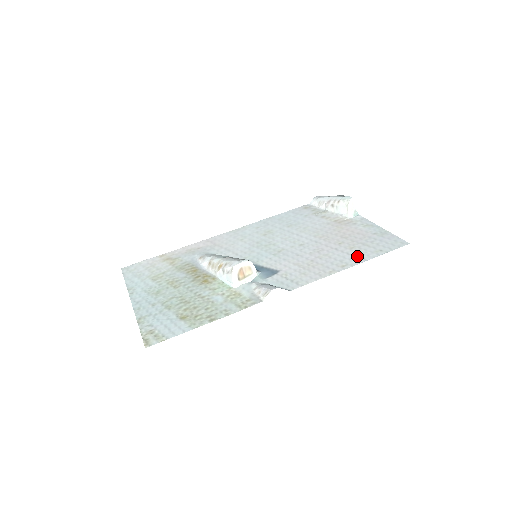
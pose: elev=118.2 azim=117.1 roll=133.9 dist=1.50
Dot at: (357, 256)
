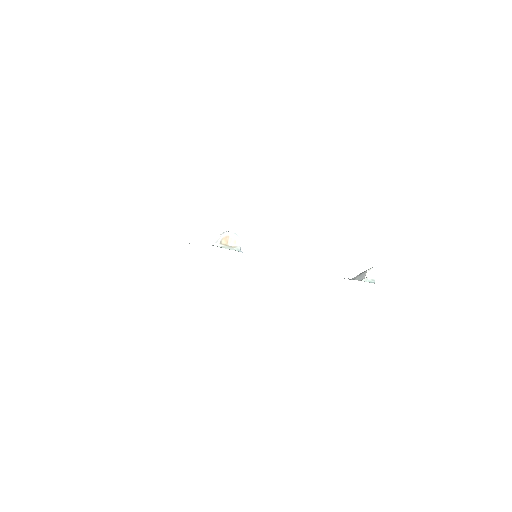
Dot at: occluded
